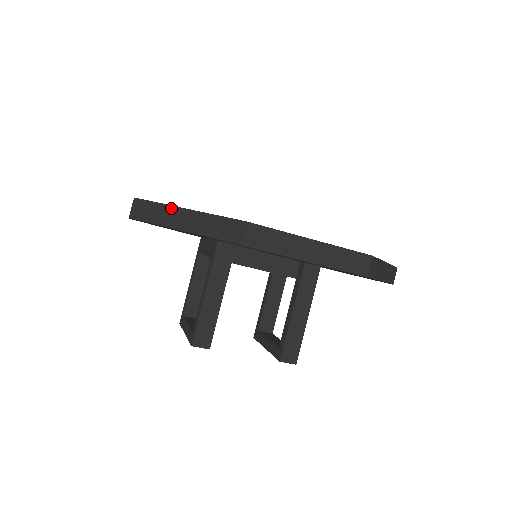
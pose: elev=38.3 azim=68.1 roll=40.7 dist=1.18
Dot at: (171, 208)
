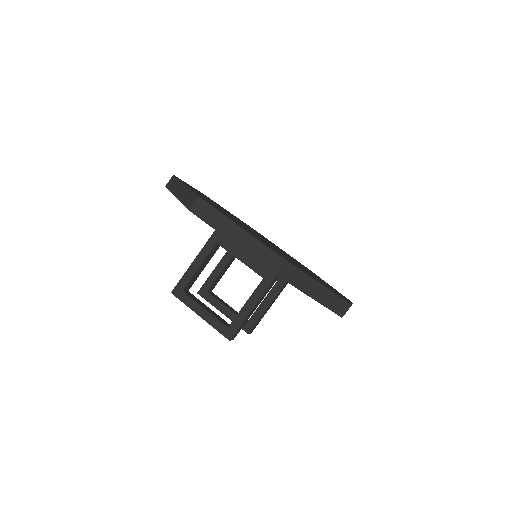
Dot at: (308, 278)
